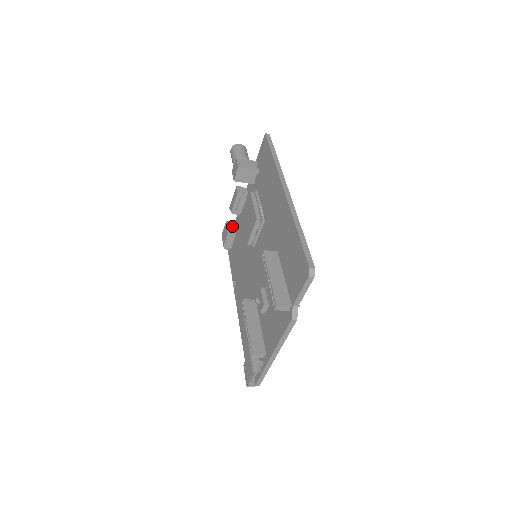
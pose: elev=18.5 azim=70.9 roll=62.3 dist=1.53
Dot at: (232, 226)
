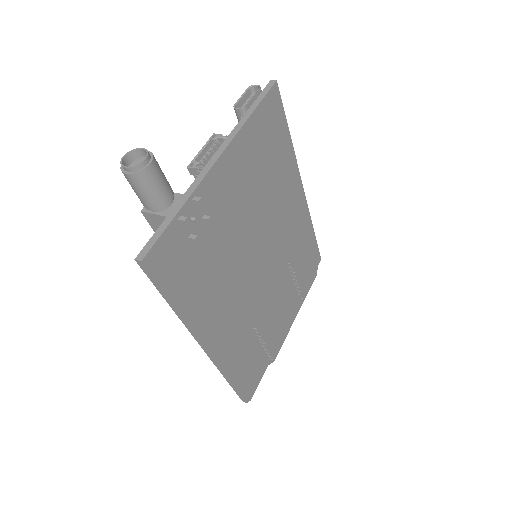
Dot at: occluded
